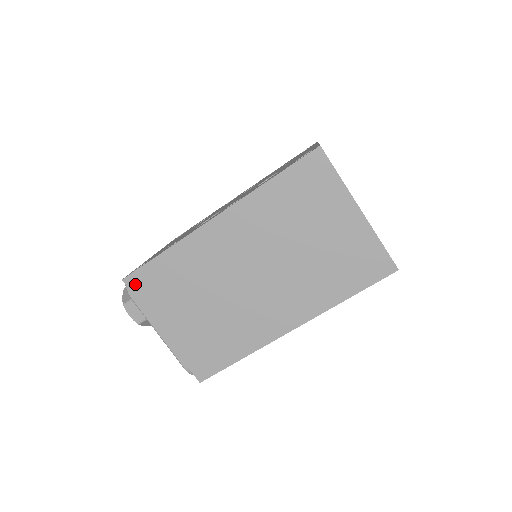
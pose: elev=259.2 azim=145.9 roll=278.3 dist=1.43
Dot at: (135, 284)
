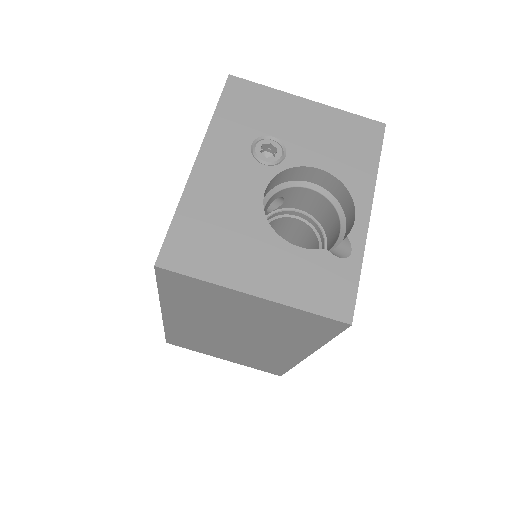
Dot at: (175, 344)
